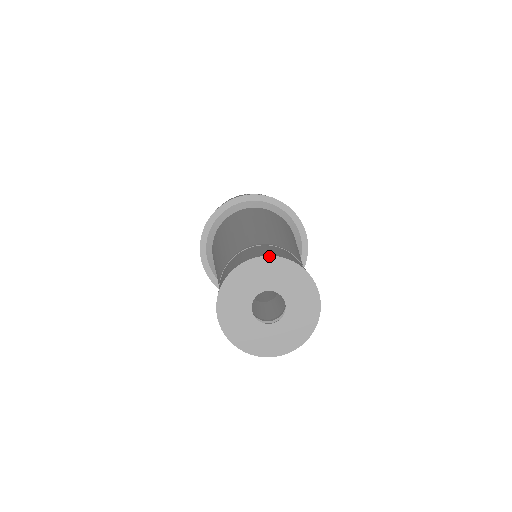
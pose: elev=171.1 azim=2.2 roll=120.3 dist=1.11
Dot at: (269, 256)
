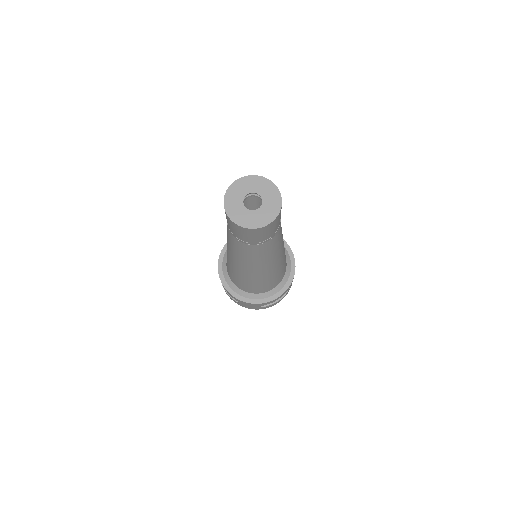
Dot at: (232, 184)
